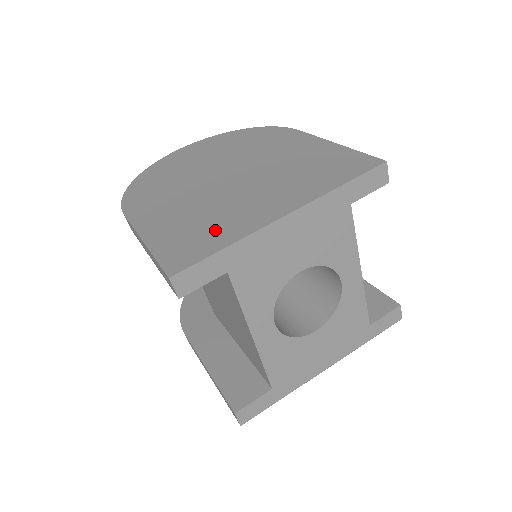
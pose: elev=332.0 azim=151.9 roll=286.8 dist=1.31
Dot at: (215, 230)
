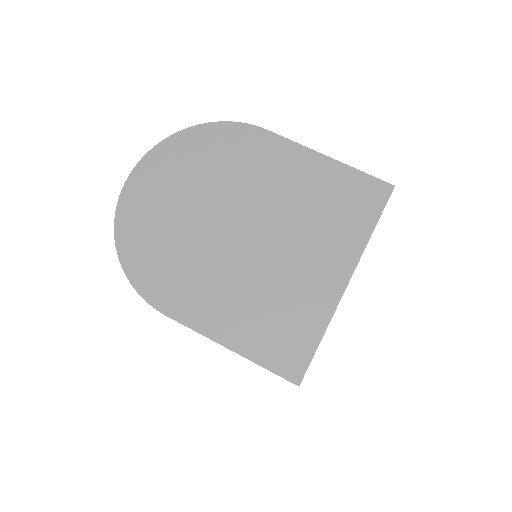
Dot at: (295, 317)
